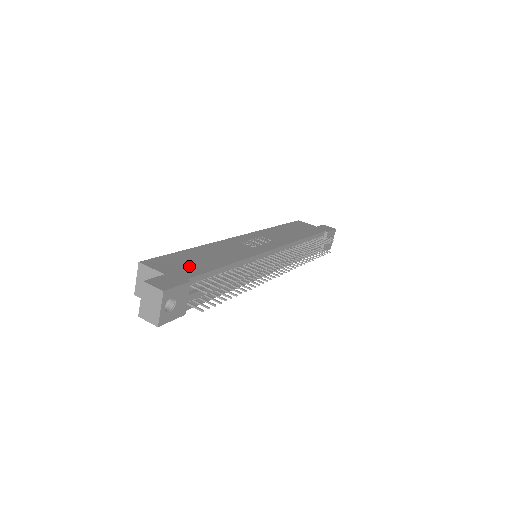
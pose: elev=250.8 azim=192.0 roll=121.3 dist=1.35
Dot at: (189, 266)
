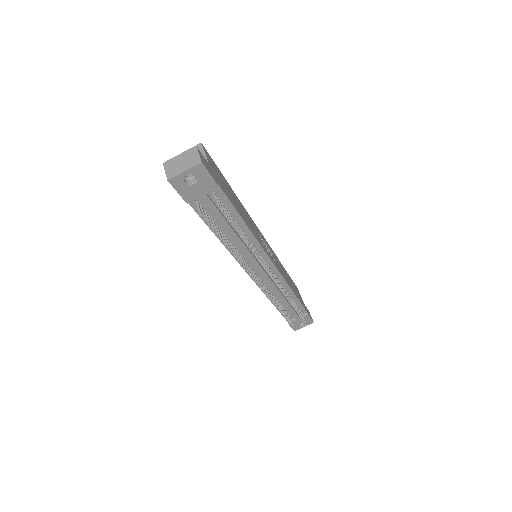
Dot at: (224, 186)
